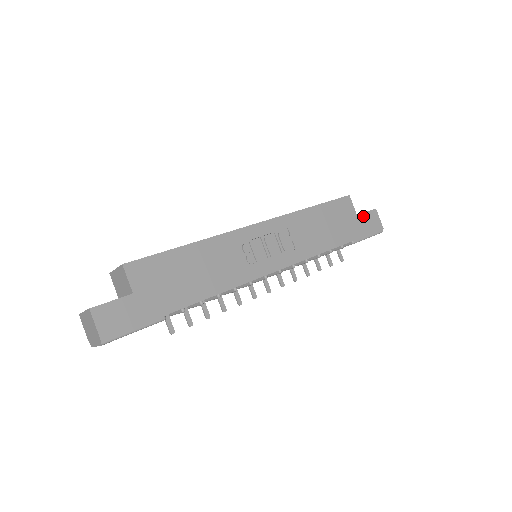
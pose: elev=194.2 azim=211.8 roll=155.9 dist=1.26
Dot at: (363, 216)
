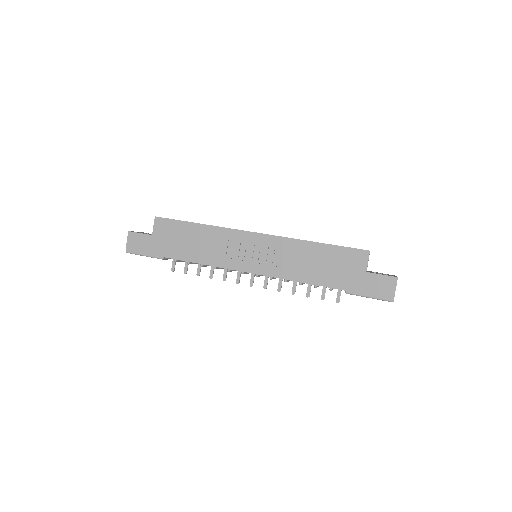
Dot at: (374, 276)
